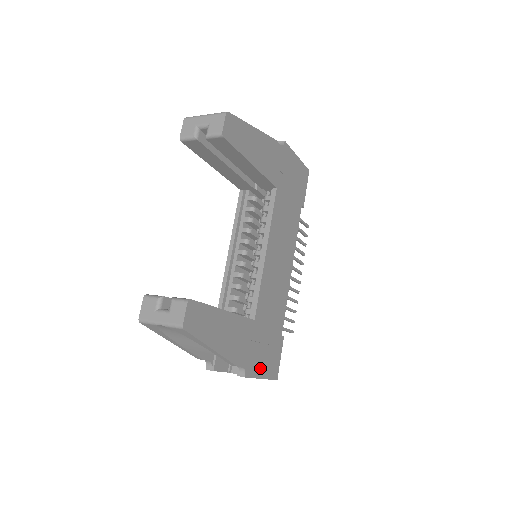
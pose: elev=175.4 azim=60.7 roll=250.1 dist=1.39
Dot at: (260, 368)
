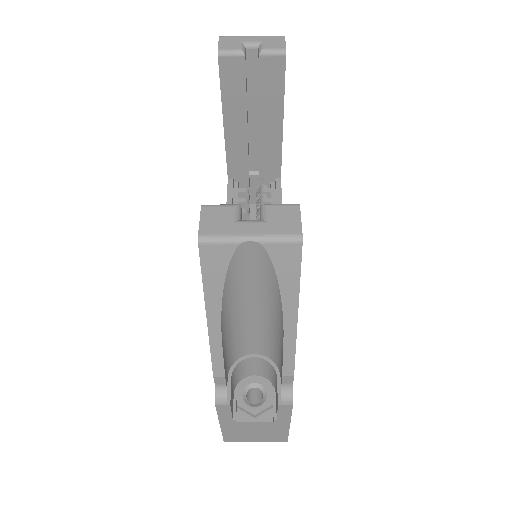
Dot at: occluded
